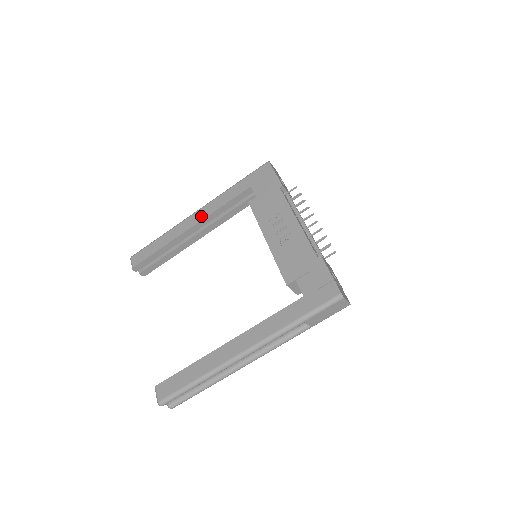
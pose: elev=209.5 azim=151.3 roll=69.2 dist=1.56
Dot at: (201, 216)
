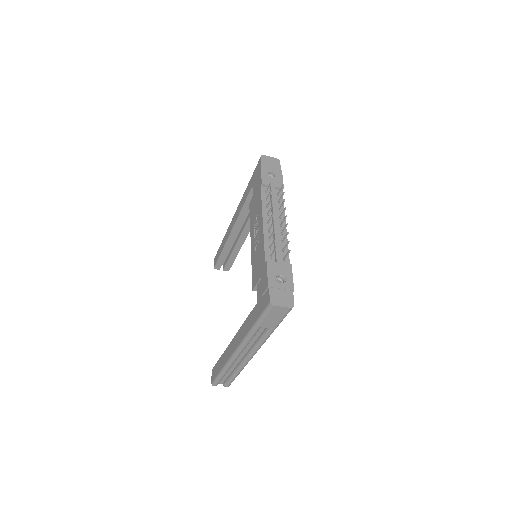
Dot at: (235, 219)
